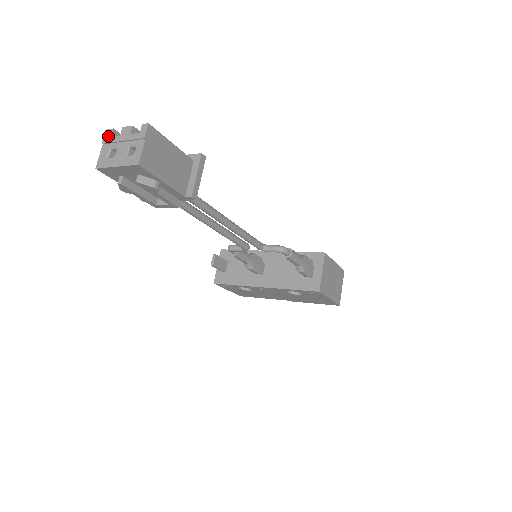
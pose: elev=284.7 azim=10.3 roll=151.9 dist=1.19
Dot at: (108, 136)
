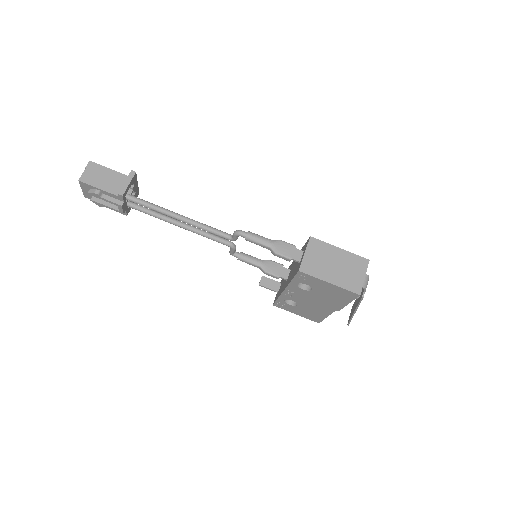
Dot at: occluded
